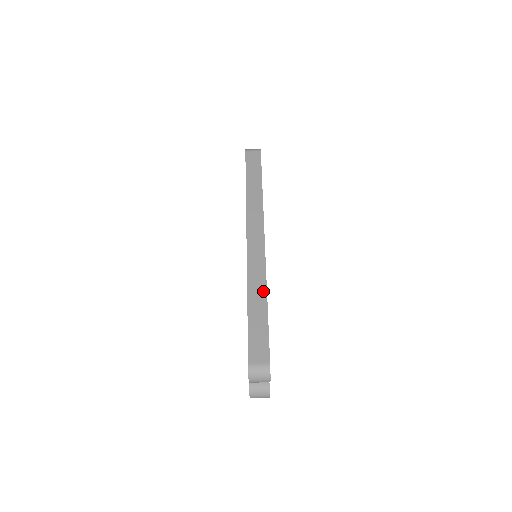
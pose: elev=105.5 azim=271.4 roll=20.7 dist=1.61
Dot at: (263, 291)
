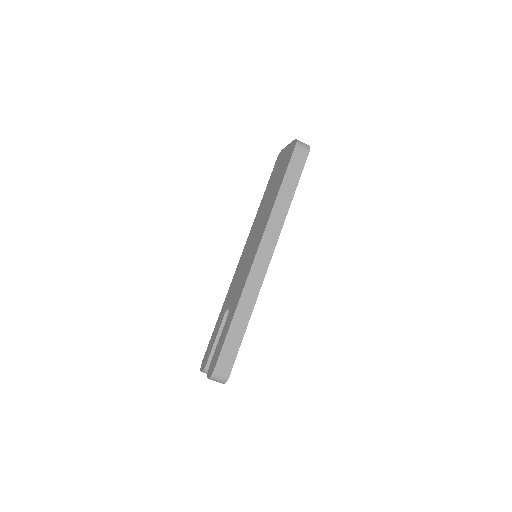
Dot at: (249, 311)
